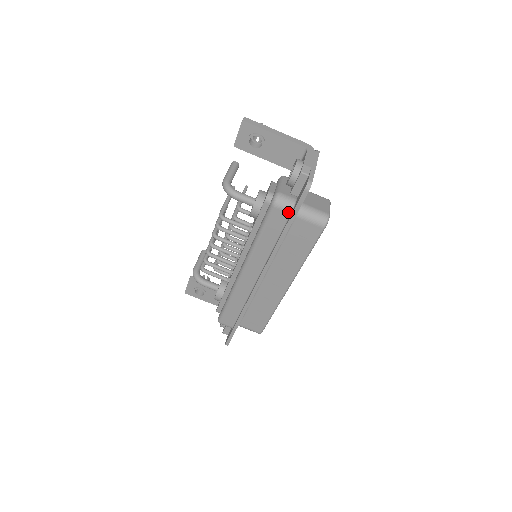
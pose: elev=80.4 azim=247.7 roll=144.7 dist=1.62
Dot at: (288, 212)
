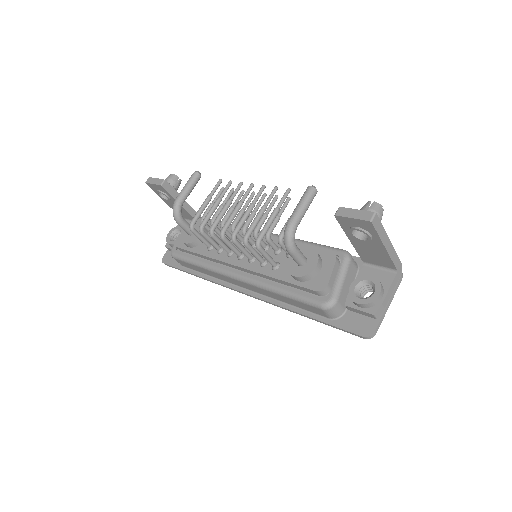
Dot at: (329, 317)
